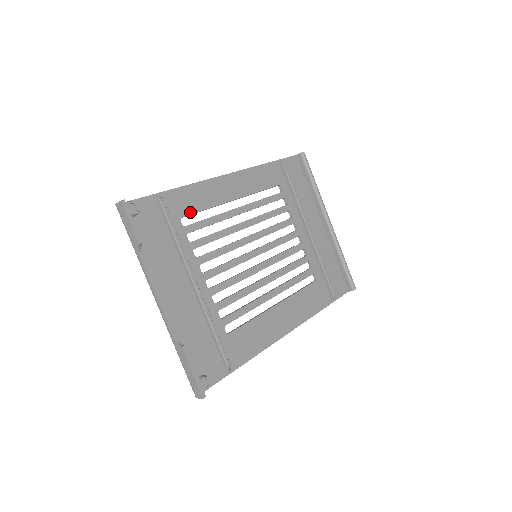
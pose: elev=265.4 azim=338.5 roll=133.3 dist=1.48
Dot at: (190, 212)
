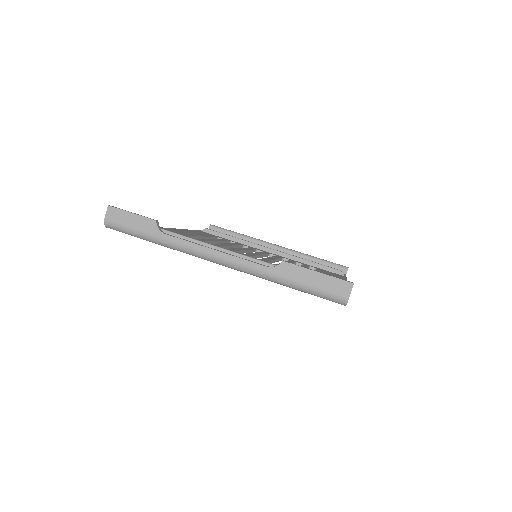
Dot at: occluded
